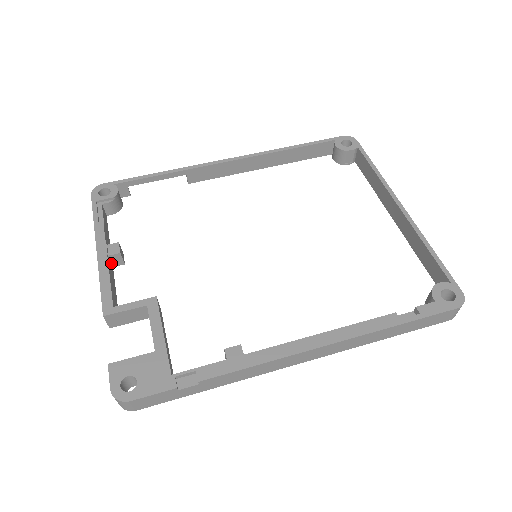
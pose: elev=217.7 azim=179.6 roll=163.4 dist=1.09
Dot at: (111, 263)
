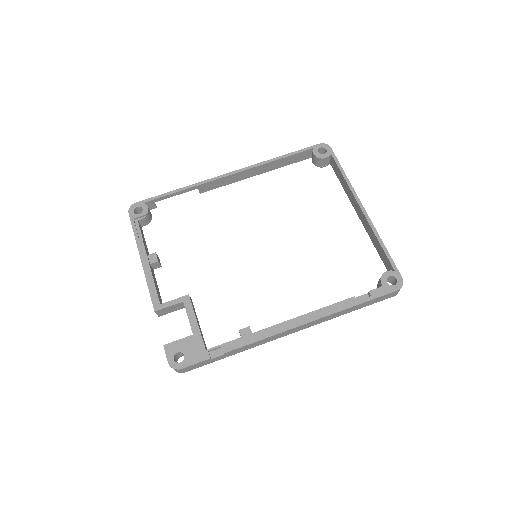
Dot at: (152, 268)
